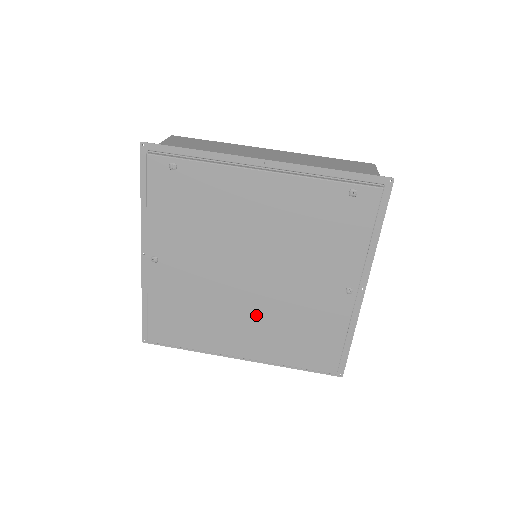
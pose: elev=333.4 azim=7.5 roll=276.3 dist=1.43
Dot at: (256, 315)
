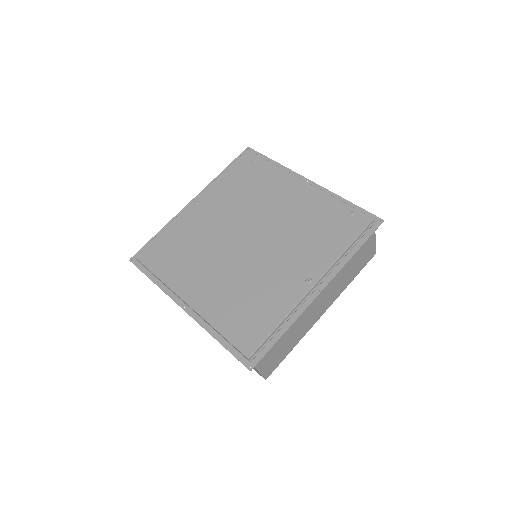
Dot at: (227, 270)
